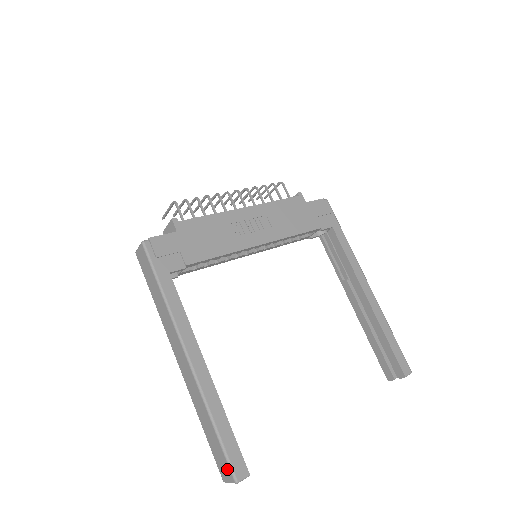
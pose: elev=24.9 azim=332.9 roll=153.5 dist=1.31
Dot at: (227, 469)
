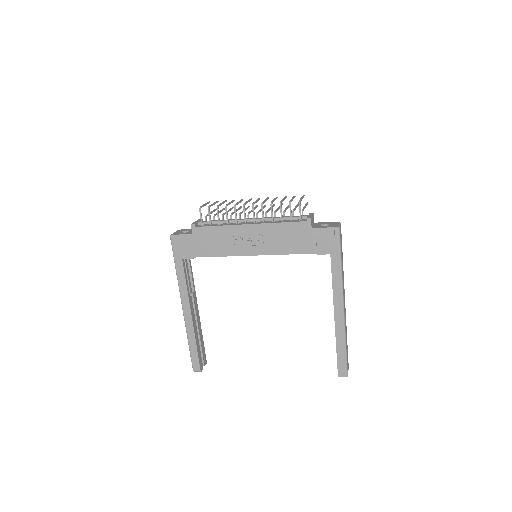
Dot at: occluded
